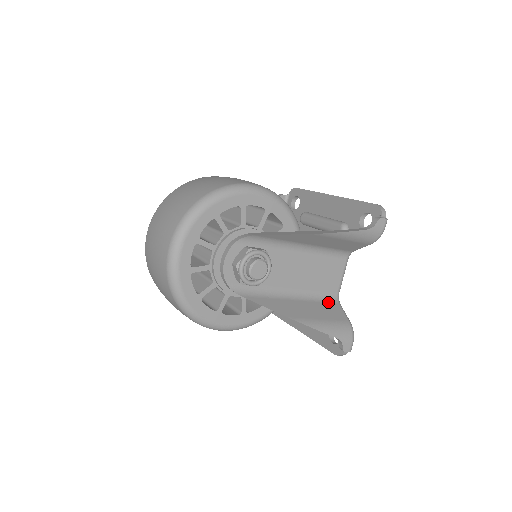
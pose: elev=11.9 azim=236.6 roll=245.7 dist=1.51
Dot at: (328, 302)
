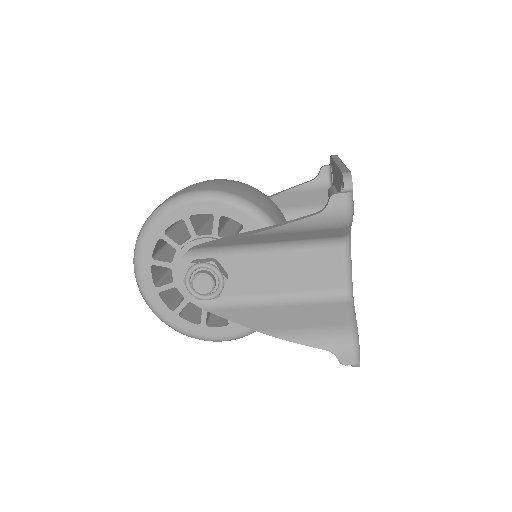
Dot at: (328, 302)
